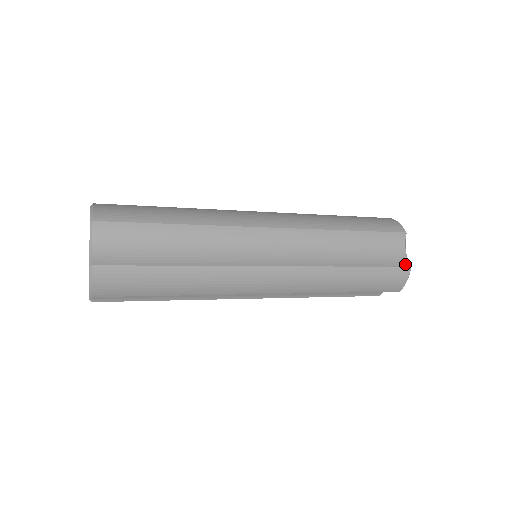
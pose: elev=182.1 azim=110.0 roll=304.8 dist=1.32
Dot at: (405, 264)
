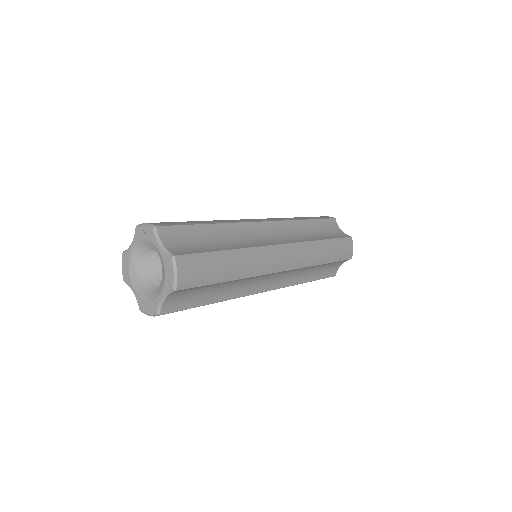
Dot at: (334, 274)
